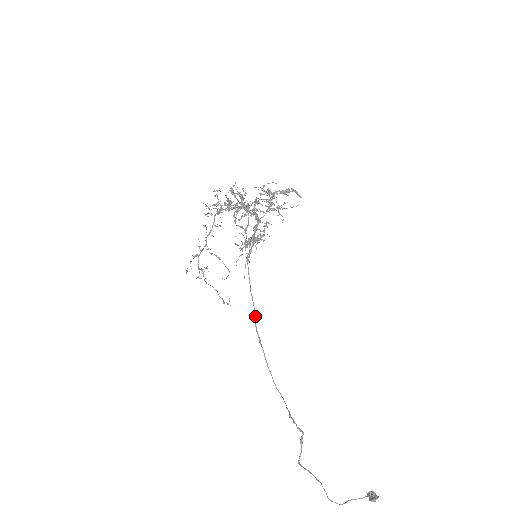
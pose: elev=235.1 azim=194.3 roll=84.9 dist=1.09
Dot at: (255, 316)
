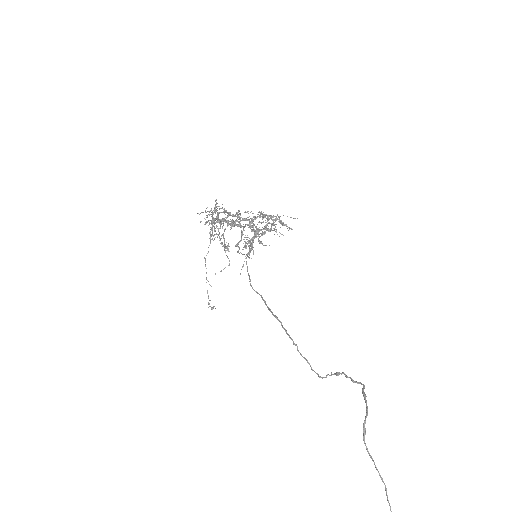
Dot at: occluded
